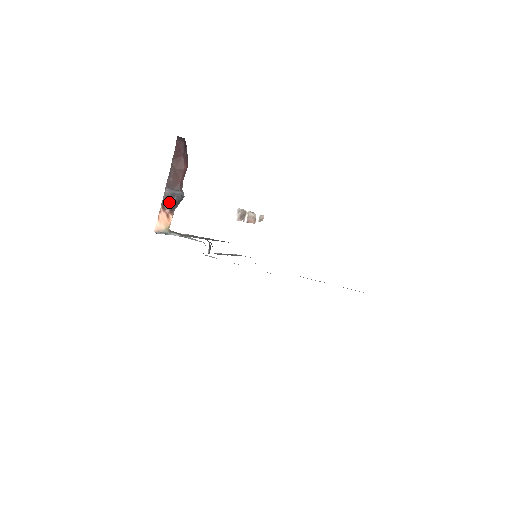
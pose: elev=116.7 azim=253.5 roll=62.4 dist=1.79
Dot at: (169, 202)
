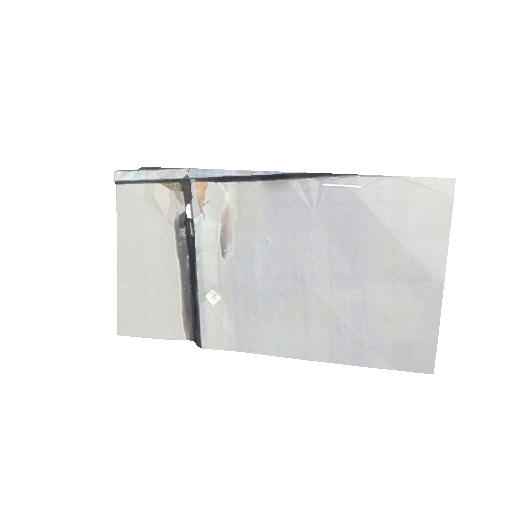
Dot at: occluded
